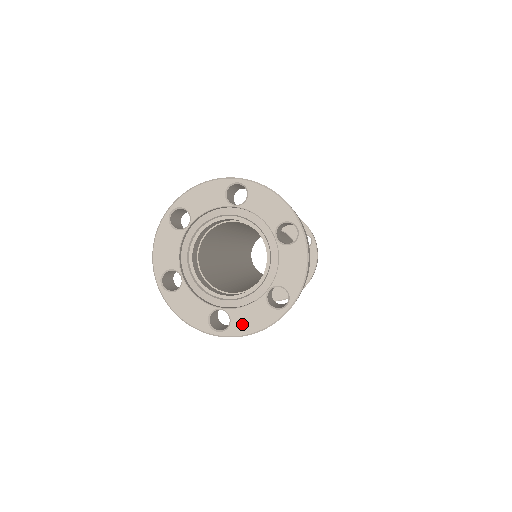
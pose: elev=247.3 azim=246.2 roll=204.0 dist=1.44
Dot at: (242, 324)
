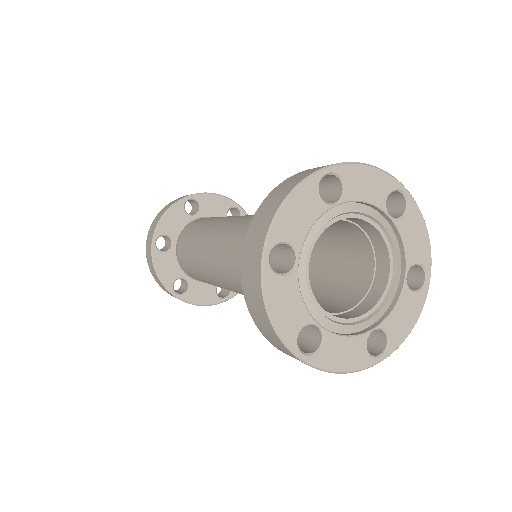
Dot at: (400, 329)
